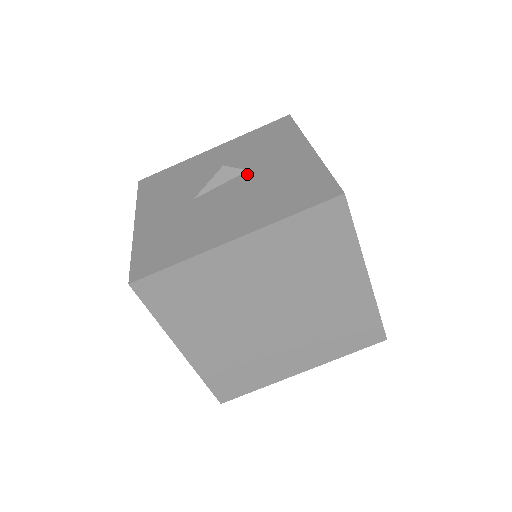
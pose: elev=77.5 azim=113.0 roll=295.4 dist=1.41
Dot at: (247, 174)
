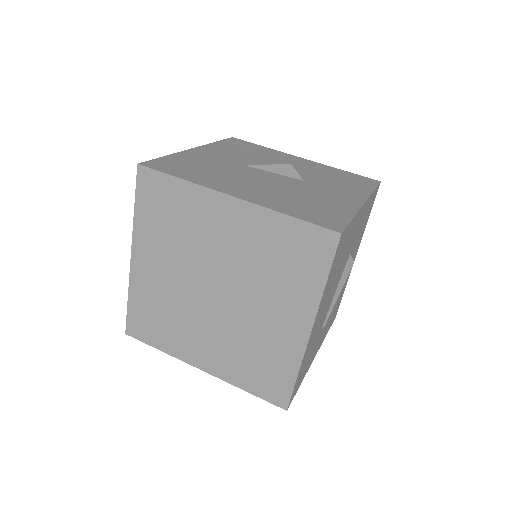
Dot at: (299, 181)
